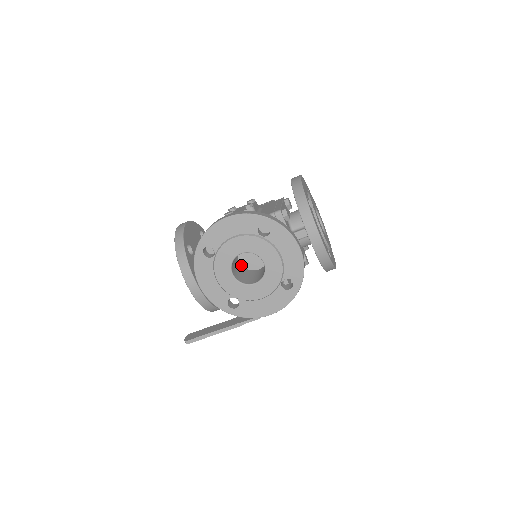
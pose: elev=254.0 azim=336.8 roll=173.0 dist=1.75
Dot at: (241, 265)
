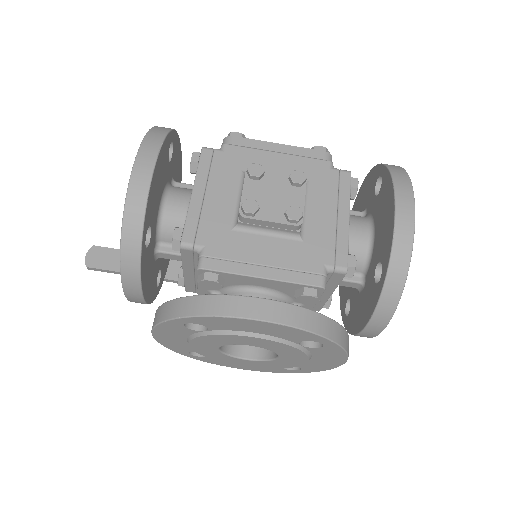
Dot at: occluded
